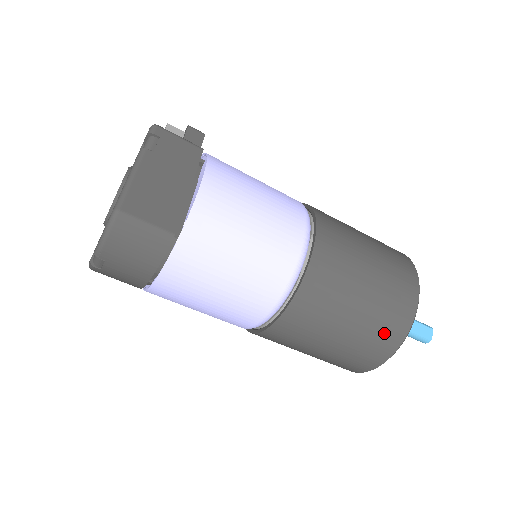
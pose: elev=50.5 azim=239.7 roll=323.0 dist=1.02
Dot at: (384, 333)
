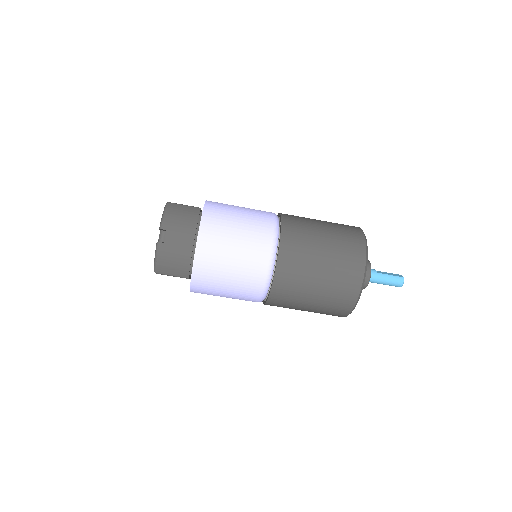
Dot at: (349, 235)
